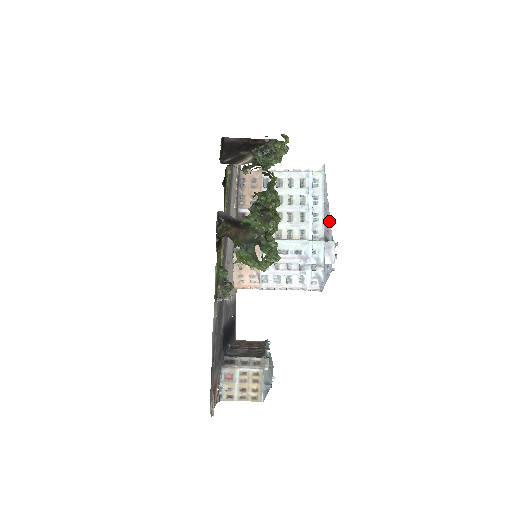
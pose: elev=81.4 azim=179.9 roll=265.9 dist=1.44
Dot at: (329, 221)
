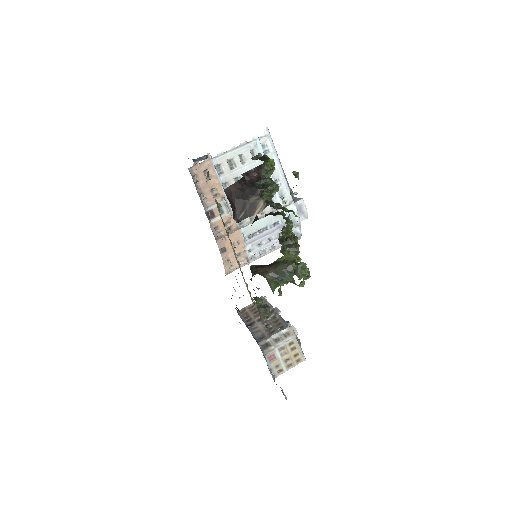
Dot at: (286, 178)
